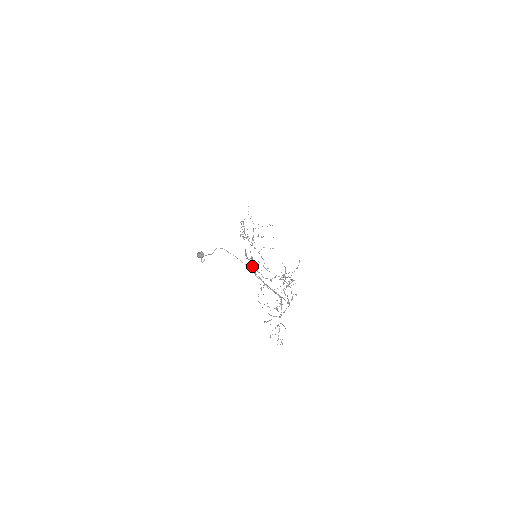
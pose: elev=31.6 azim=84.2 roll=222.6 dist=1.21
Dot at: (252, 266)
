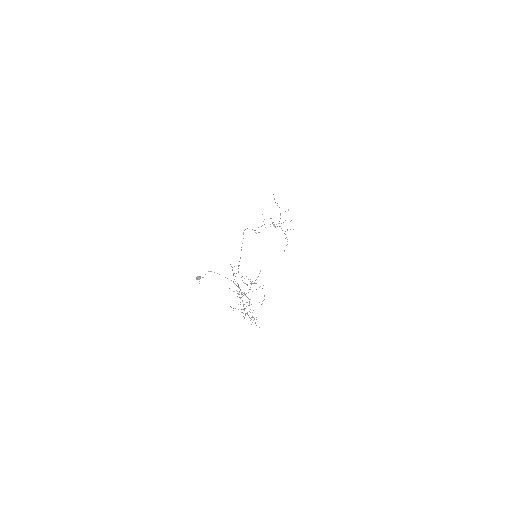
Dot at: occluded
